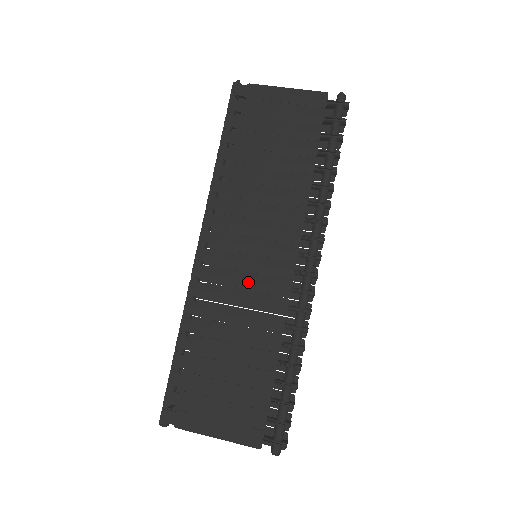
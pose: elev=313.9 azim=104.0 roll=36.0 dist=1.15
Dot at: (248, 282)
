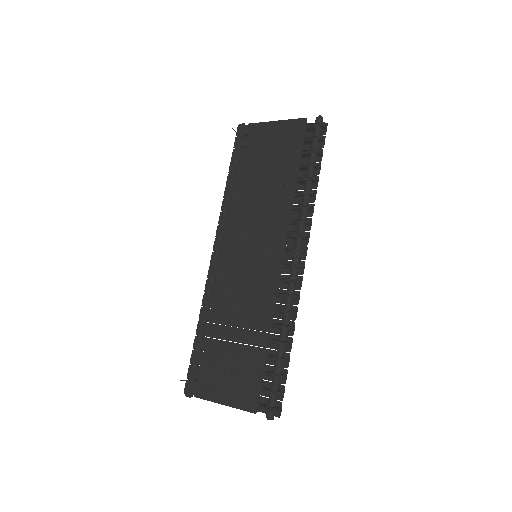
Dot at: (247, 276)
